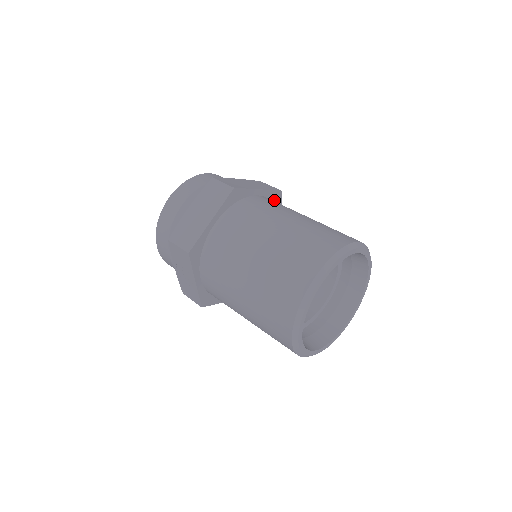
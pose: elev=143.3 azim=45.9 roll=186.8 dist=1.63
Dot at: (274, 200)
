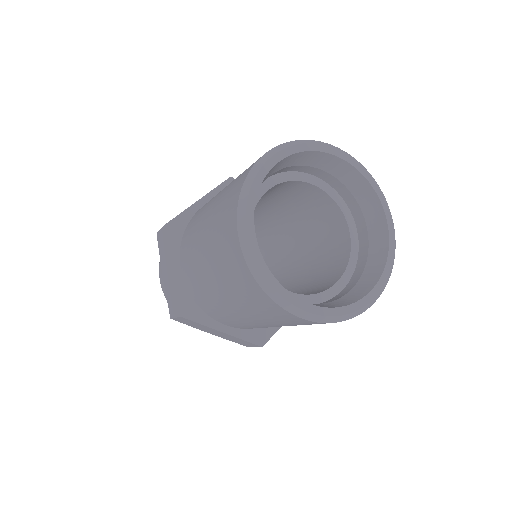
Dot at: occluded
